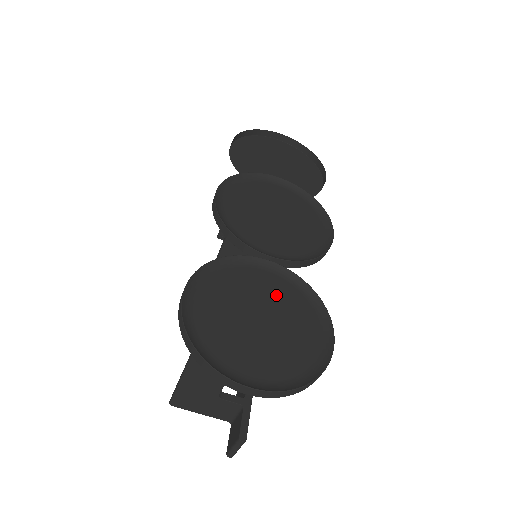
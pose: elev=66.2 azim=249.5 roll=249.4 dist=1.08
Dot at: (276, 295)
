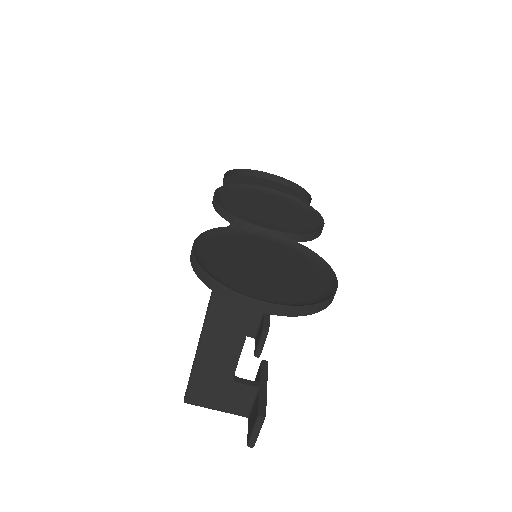
Dot at: (278, 253)
